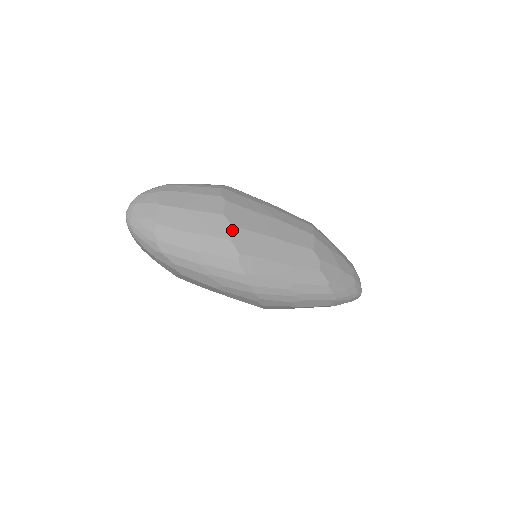
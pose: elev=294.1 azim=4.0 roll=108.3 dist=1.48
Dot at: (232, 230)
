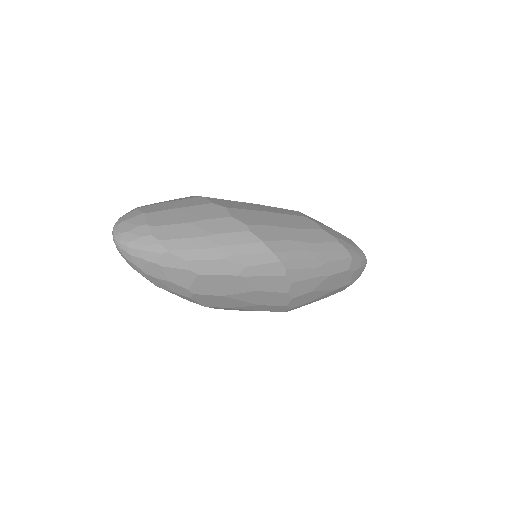
Dot at: (228, 210)
